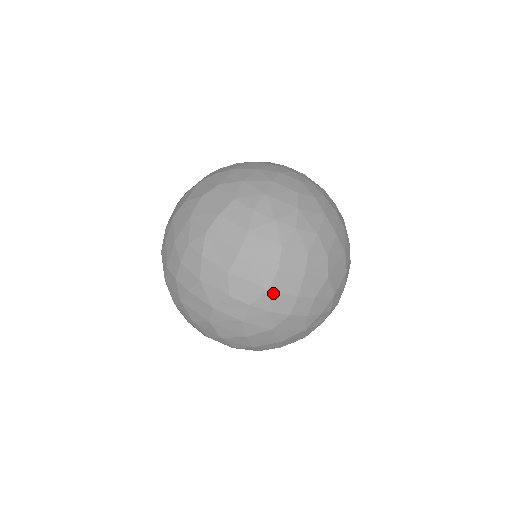
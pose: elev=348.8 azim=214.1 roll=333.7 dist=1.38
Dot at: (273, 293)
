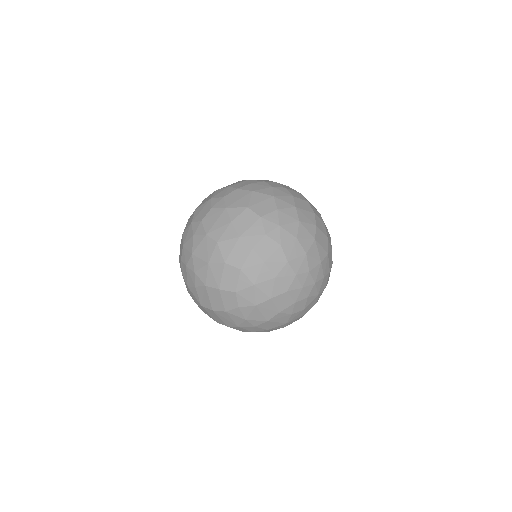
Dot at: occluded
